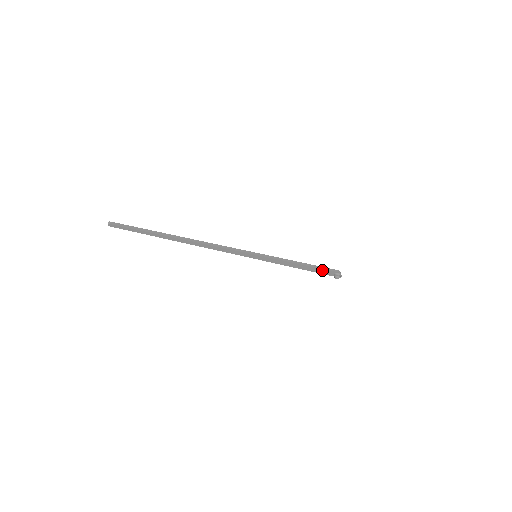
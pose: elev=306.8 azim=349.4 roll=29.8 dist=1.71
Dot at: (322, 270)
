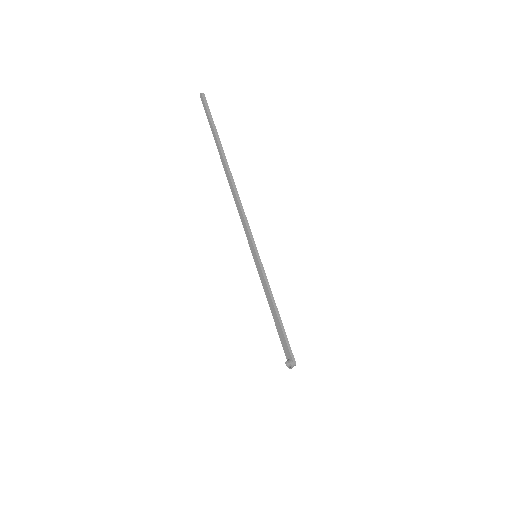
Dot at: (285, 341)
